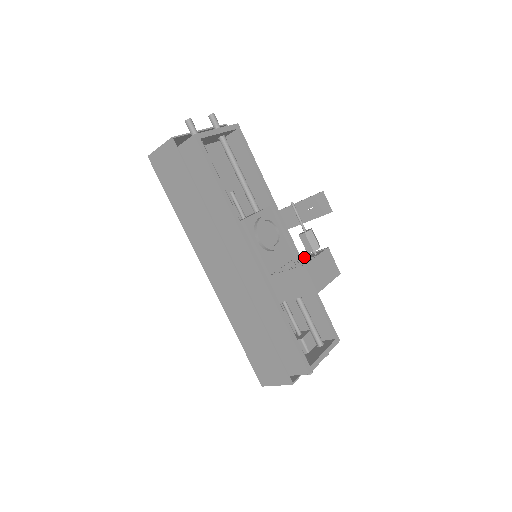
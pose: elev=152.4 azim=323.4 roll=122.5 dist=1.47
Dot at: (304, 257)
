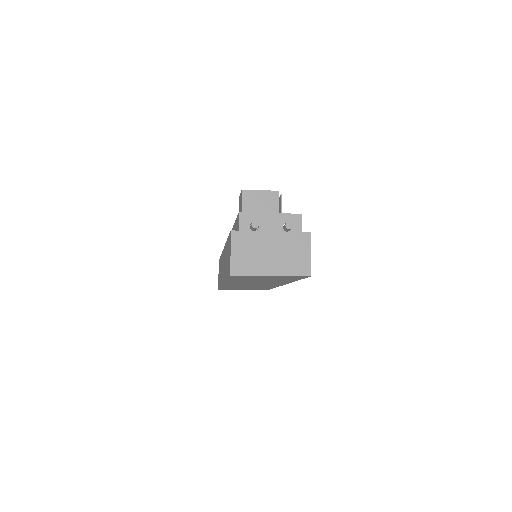
Dot at: occluded
